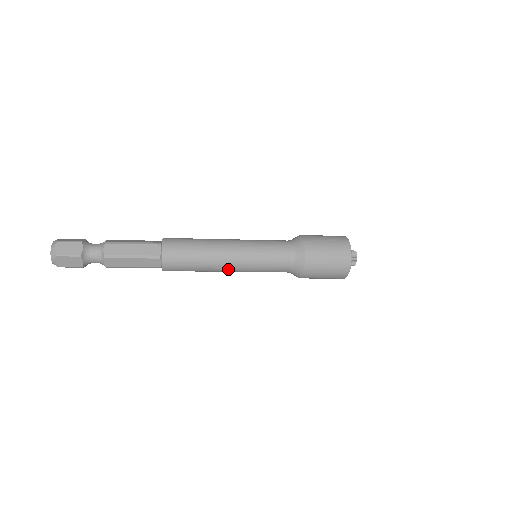
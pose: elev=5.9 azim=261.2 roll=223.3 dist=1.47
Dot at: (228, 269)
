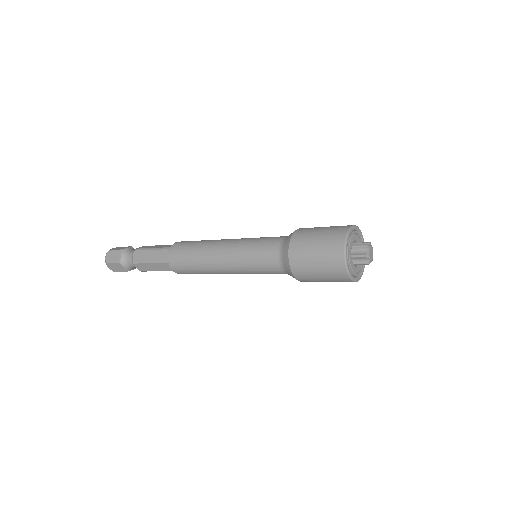
Dot at: (219, 257)
